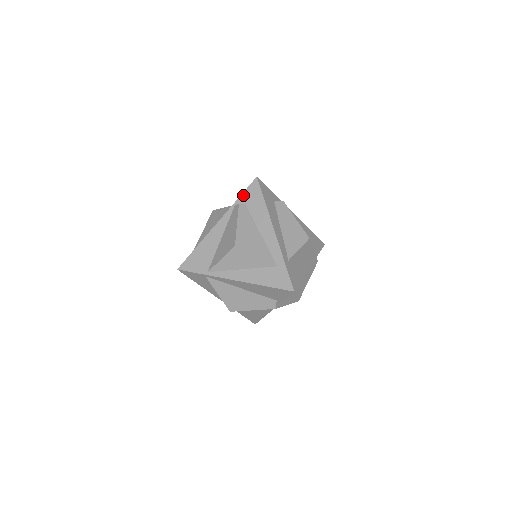
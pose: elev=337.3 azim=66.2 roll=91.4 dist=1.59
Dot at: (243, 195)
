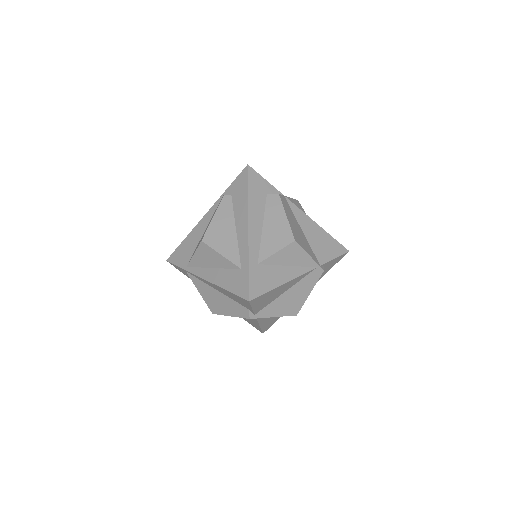
Dot at: (232, 185)
